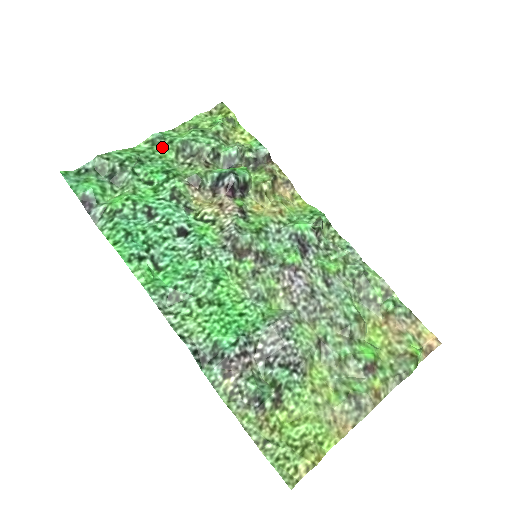
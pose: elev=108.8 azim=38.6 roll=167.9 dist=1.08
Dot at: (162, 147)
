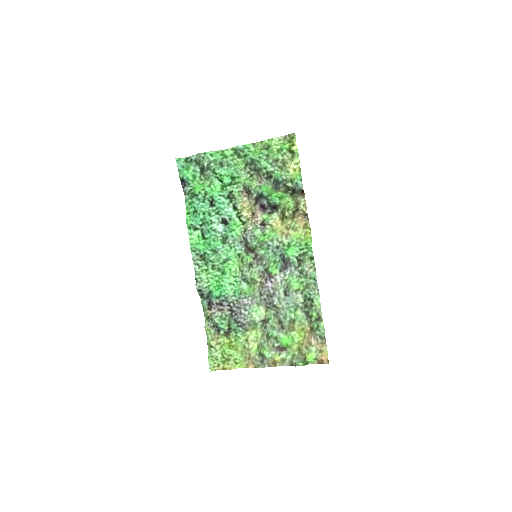
Dot at: (239, 157)
